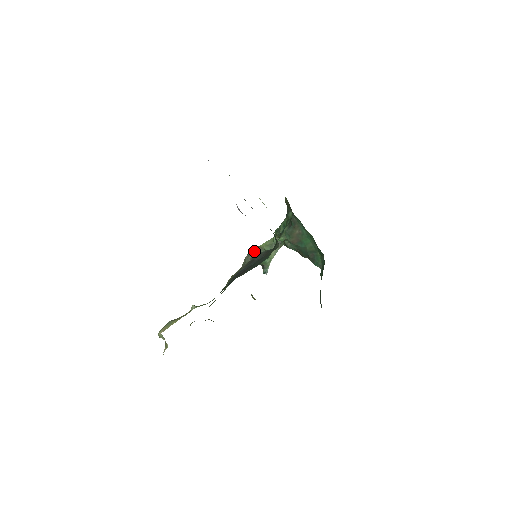
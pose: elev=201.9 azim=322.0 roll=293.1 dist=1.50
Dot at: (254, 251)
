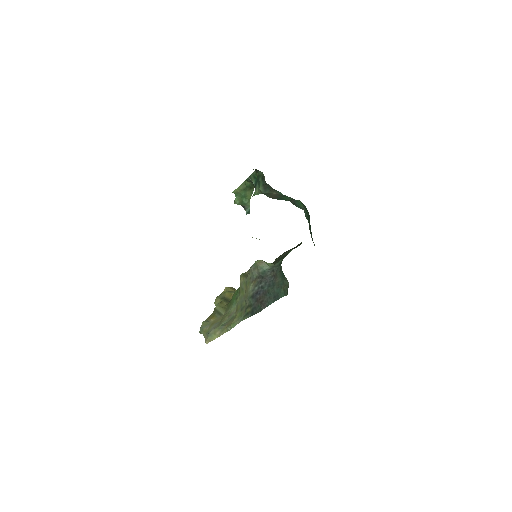
Dot at: (259, 267)
